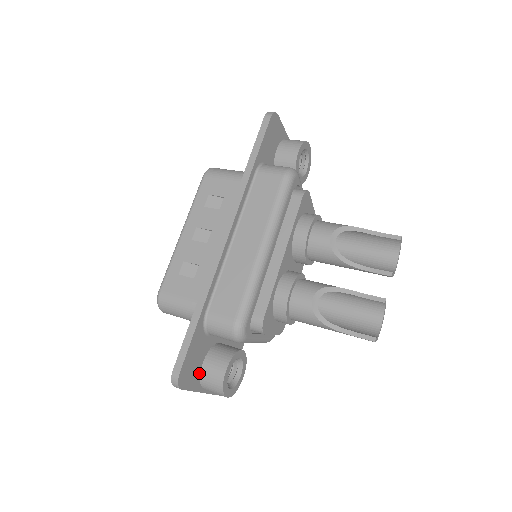
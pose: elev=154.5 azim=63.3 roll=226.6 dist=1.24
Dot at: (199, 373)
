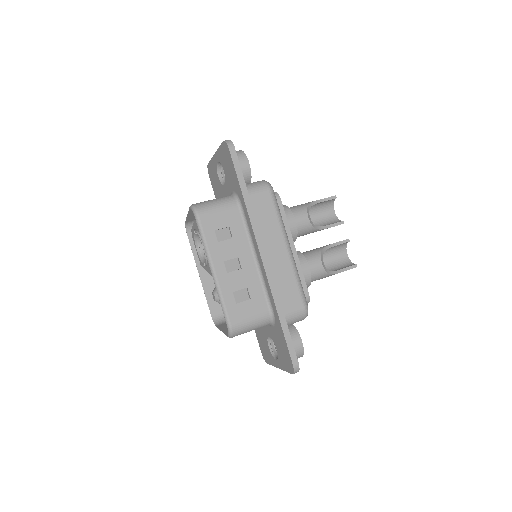
Dot at: occluded
